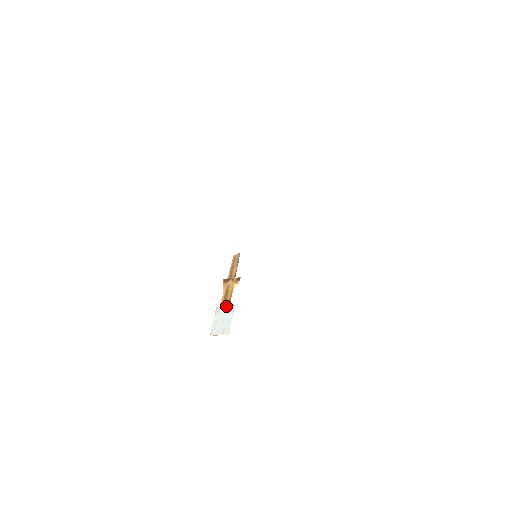
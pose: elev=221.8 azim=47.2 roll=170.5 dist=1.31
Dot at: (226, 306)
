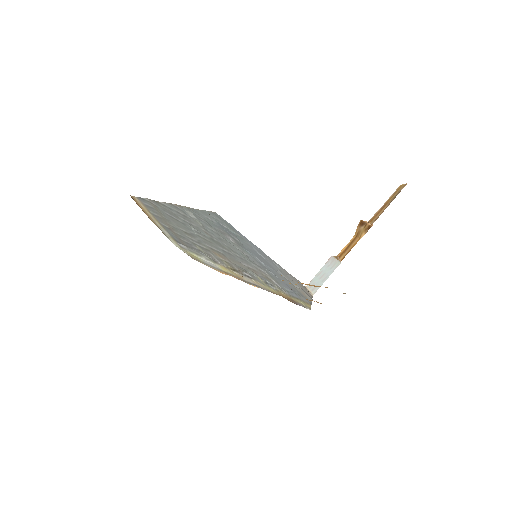
Dot at: (341, 257)
